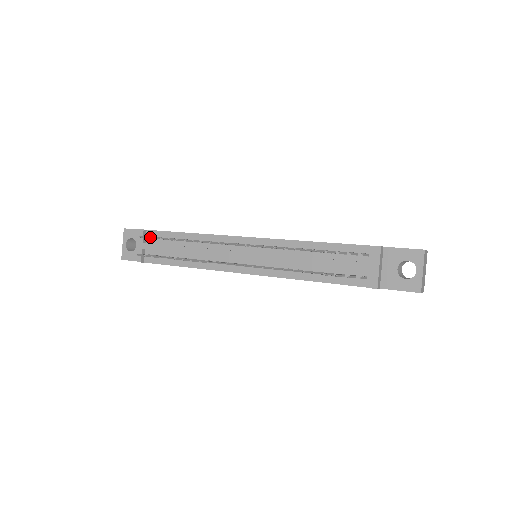
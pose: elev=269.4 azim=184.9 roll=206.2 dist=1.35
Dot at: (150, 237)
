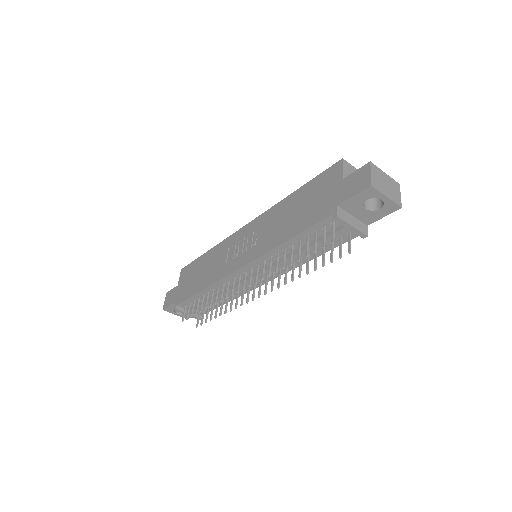
Dot at: (188, 315)
